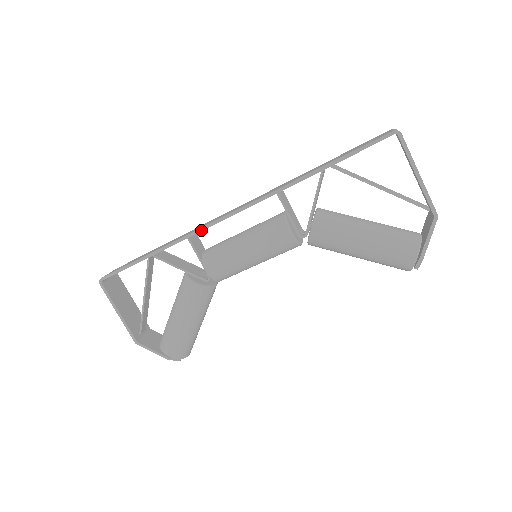
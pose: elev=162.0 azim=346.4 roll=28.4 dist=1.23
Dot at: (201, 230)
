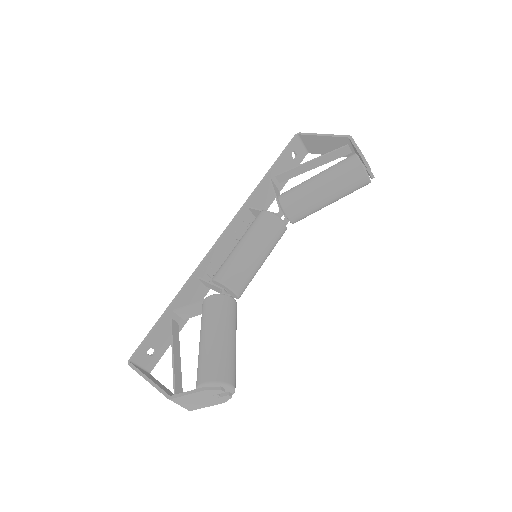
Dot at: (204, 260)
